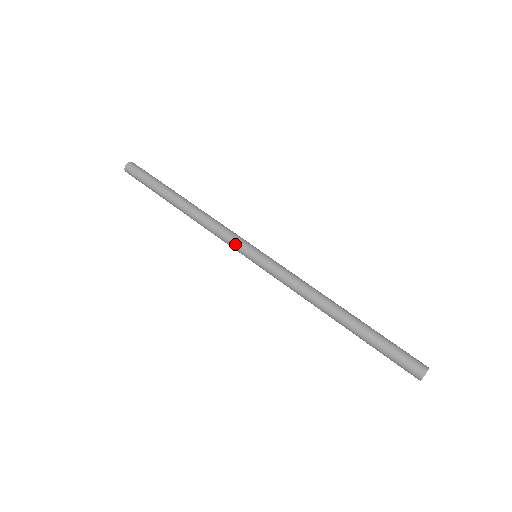
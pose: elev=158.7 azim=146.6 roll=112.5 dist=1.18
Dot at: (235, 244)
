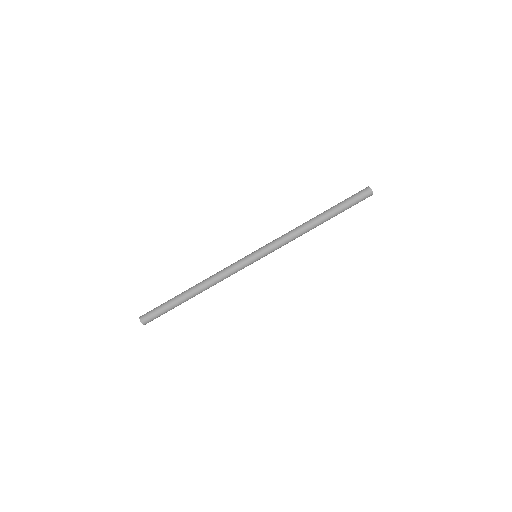
Dot at: (241, 263)
